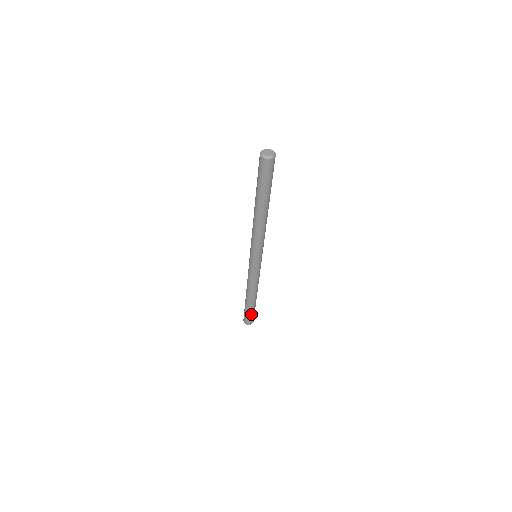
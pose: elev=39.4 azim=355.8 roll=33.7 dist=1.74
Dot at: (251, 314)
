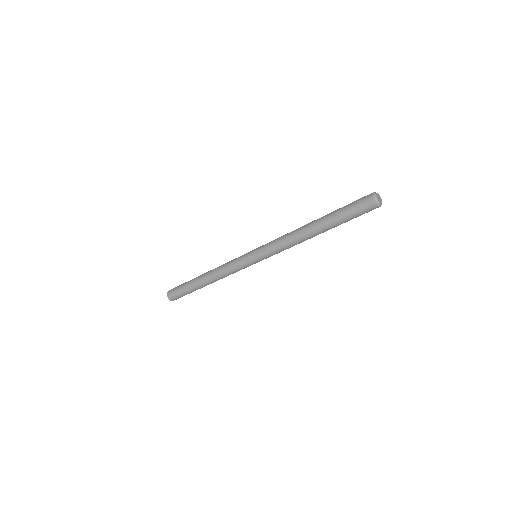
Dot at: (185, 293)
